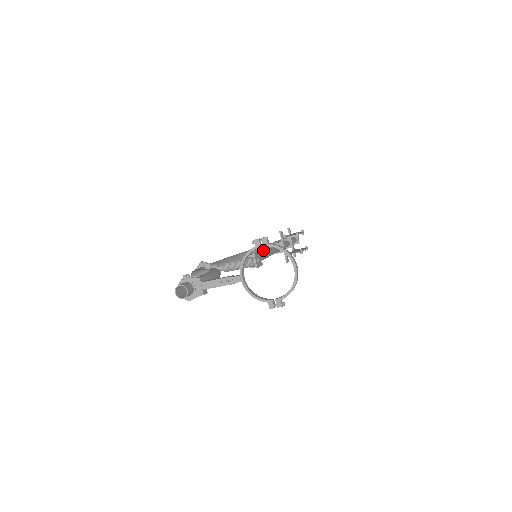
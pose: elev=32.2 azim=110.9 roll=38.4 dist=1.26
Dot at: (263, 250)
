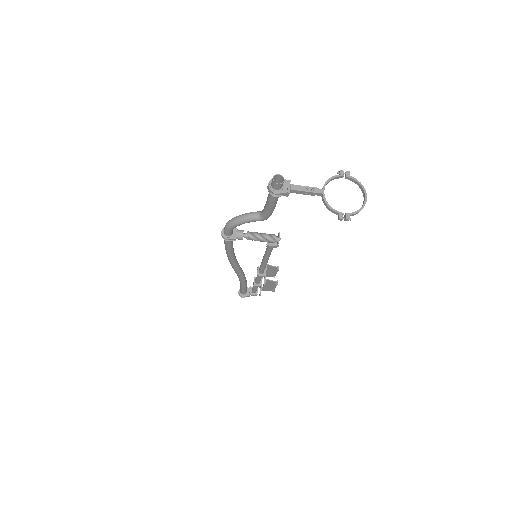
Dot at: (243, 272)
